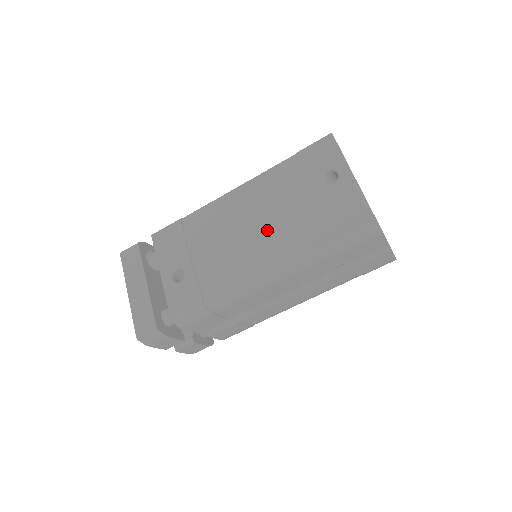
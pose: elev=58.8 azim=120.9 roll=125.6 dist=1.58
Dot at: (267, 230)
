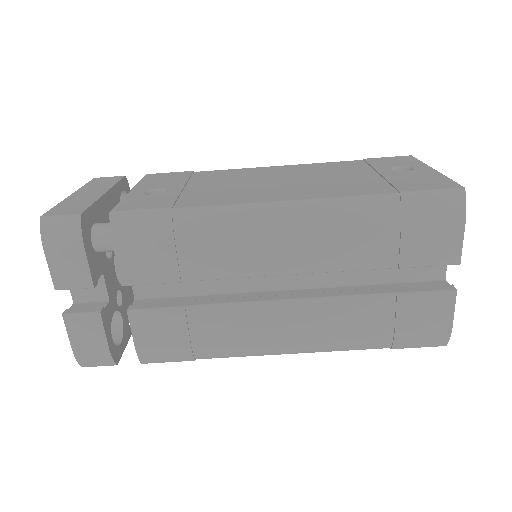
Dot at: (303, 182)
